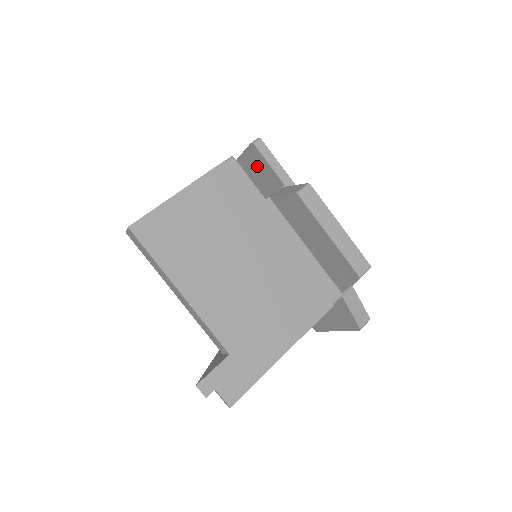
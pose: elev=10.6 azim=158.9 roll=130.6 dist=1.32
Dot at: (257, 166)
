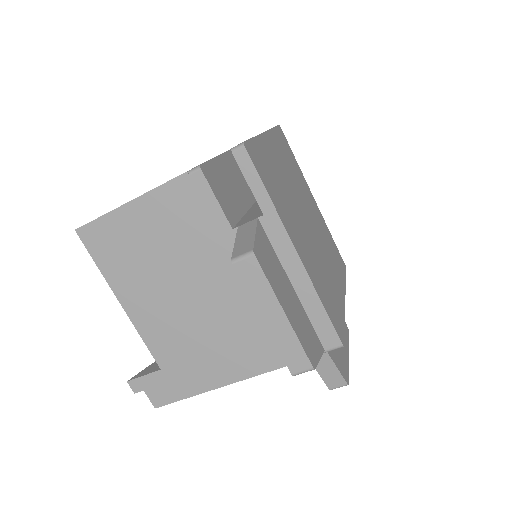
Dot at: occluded
